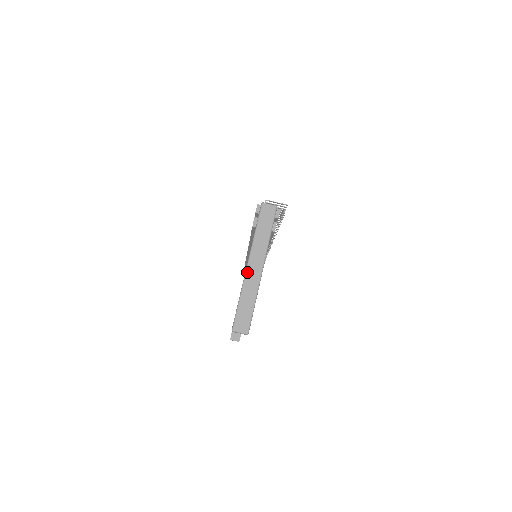
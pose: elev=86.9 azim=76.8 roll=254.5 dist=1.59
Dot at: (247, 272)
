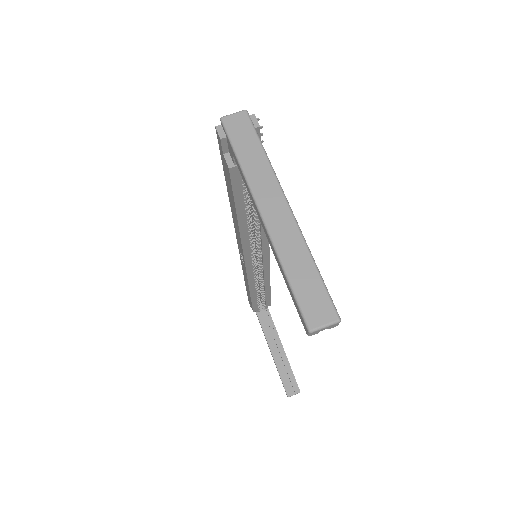
Dot at: (268, 225)
